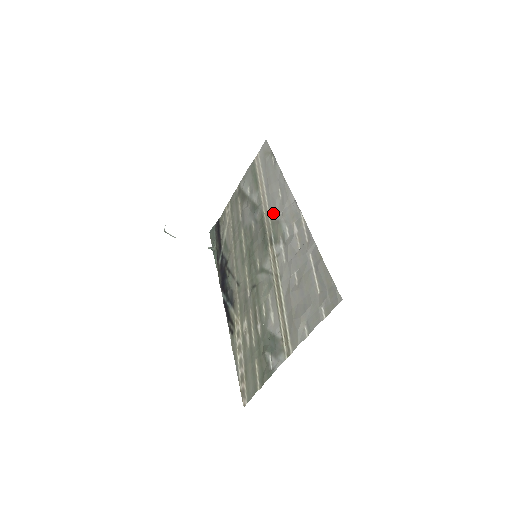
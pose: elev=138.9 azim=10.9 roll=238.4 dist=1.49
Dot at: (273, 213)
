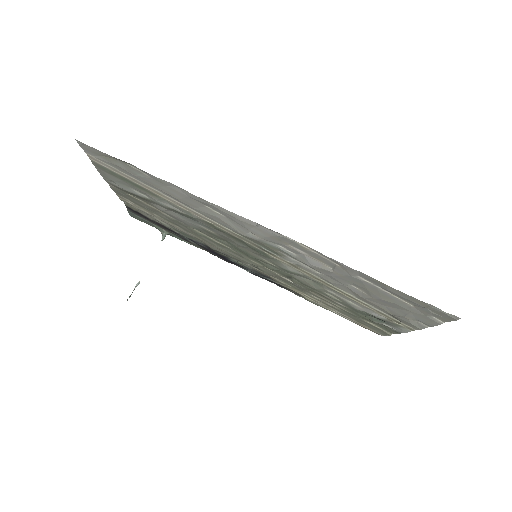
Dot at: (232, 230)
